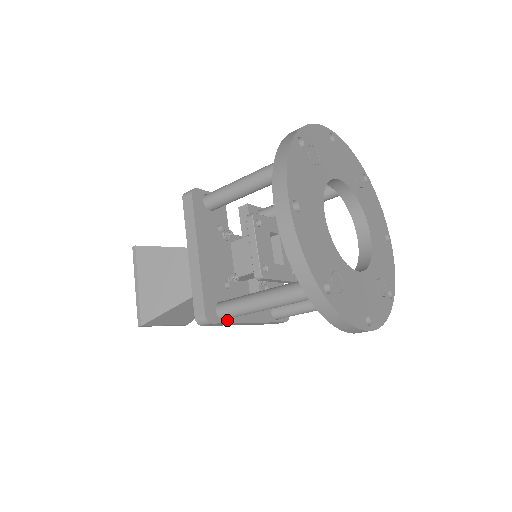
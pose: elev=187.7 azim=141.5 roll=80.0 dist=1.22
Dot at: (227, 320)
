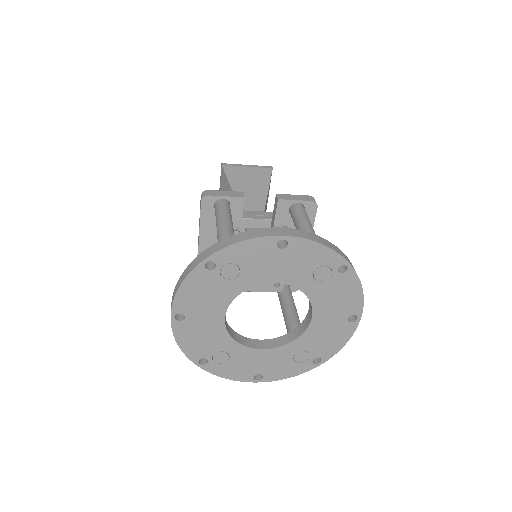
Dot at: occluded
